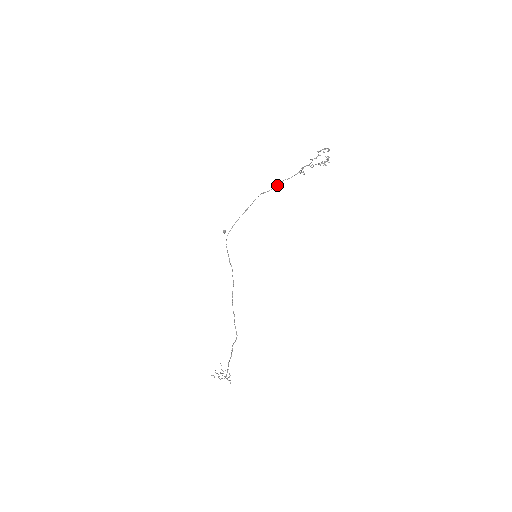
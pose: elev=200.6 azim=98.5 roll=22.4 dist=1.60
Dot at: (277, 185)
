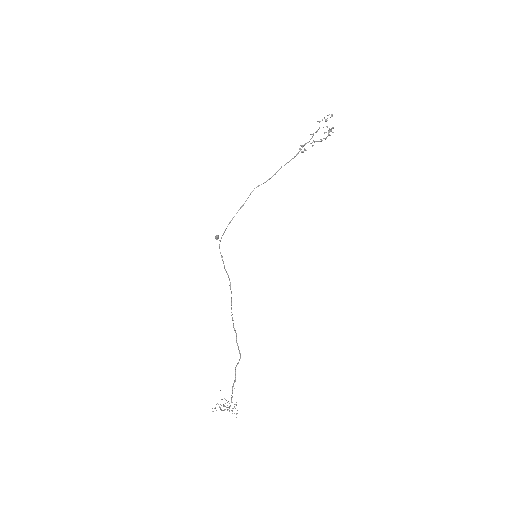
Dot at: (274, 174)
